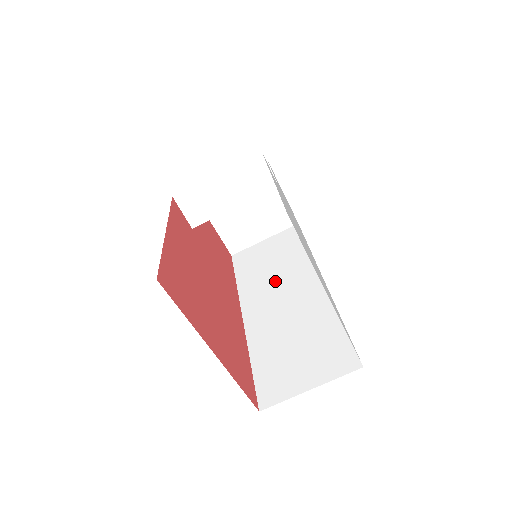
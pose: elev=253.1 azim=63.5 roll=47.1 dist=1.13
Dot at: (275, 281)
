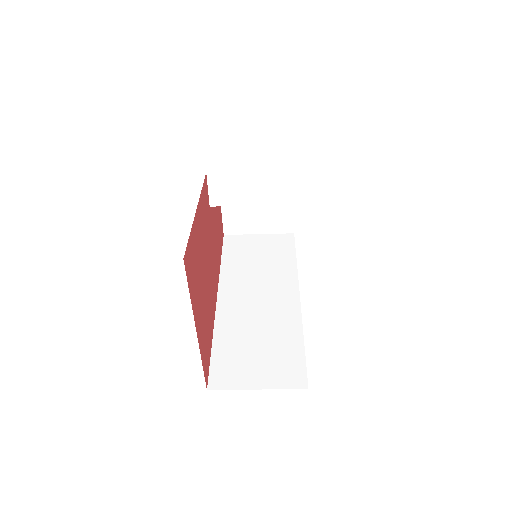
Dot at: (257, 278)
